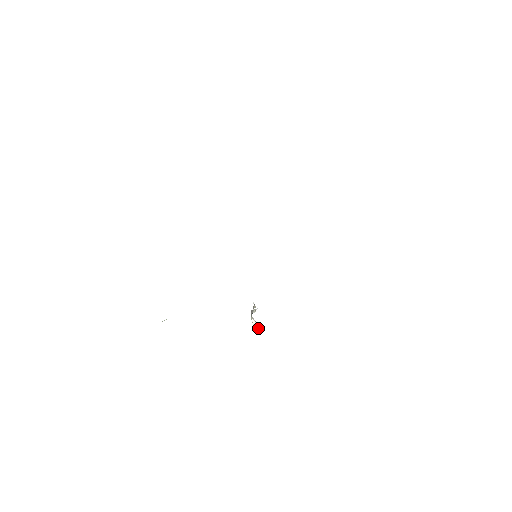
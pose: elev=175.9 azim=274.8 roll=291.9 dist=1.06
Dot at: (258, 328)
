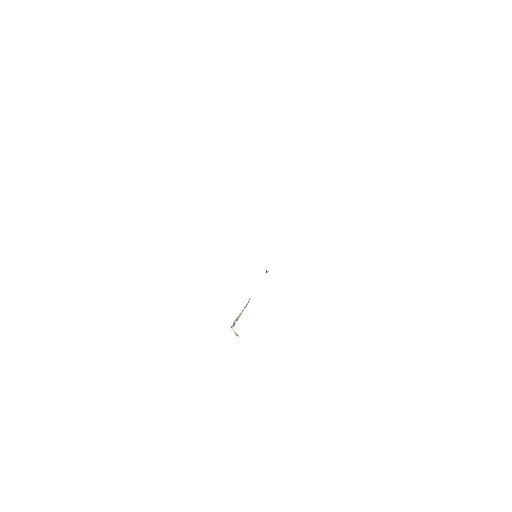
Dot at: (238, 335)
